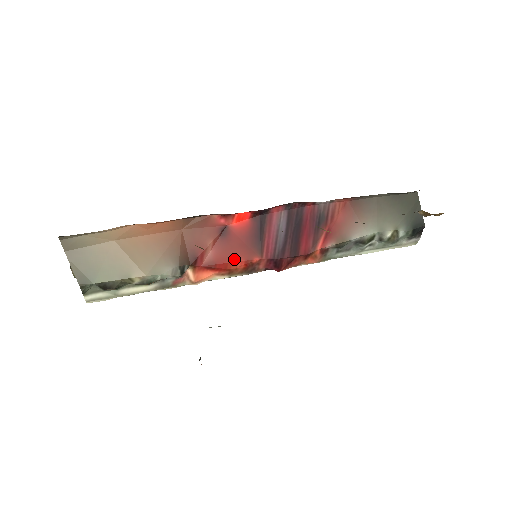
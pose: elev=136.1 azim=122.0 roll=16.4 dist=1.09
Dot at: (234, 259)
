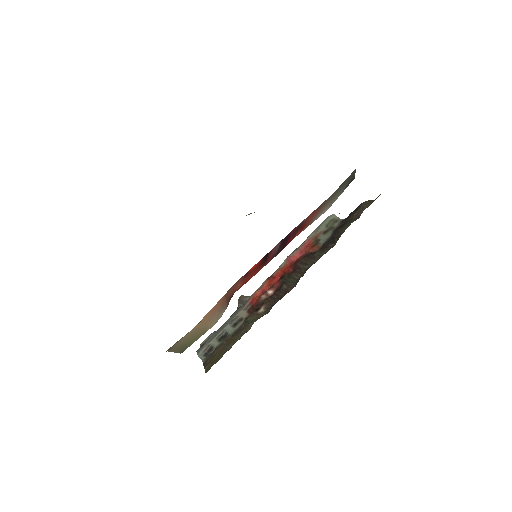
Dot at: (251, 277)
